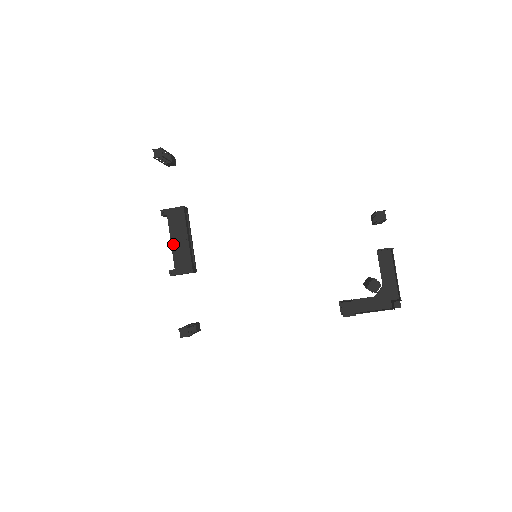
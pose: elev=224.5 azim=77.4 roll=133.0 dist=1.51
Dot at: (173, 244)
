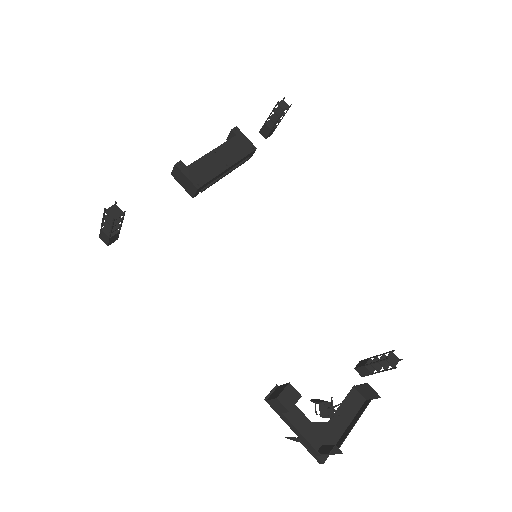
Dot at: (212, 153)
